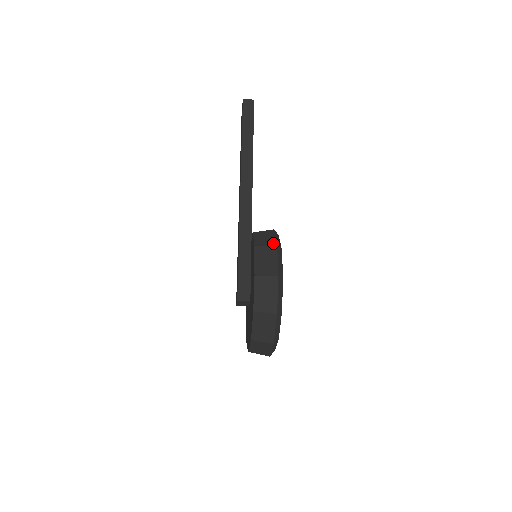
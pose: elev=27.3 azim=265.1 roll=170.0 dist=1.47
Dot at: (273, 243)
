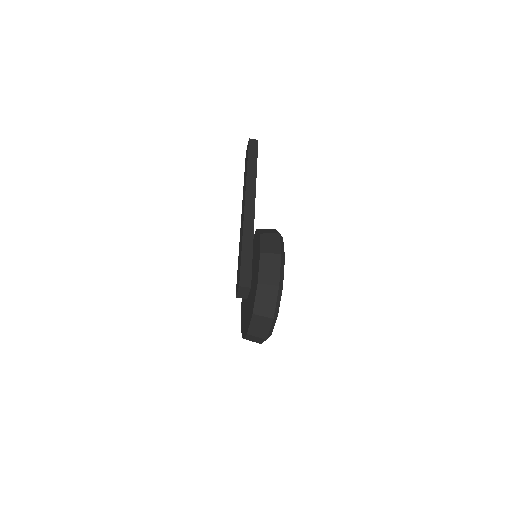
Dot at: (276, 232)
